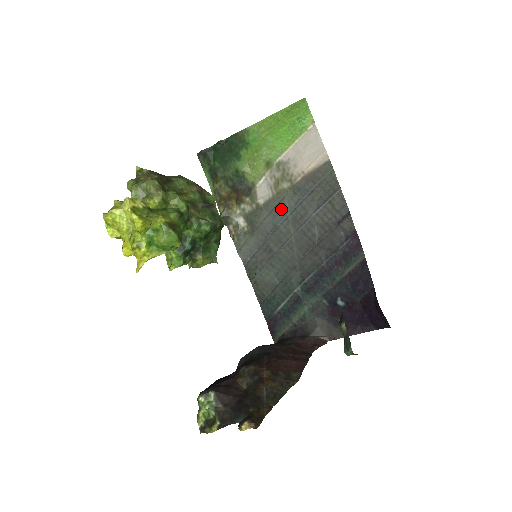
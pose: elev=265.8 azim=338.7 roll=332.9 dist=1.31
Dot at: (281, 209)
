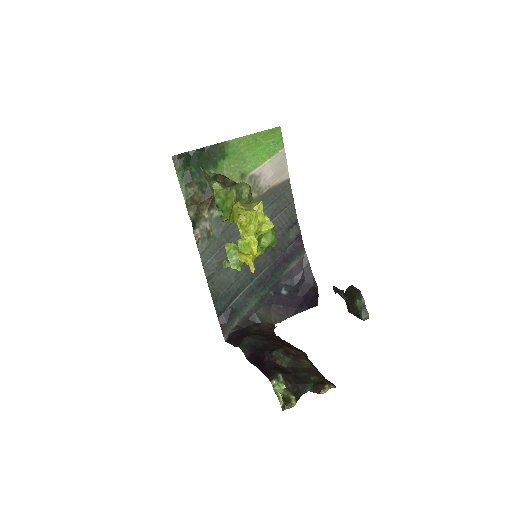
Dot at: occluded
